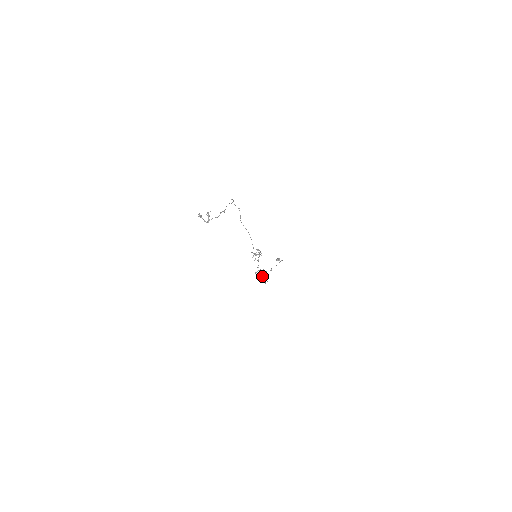
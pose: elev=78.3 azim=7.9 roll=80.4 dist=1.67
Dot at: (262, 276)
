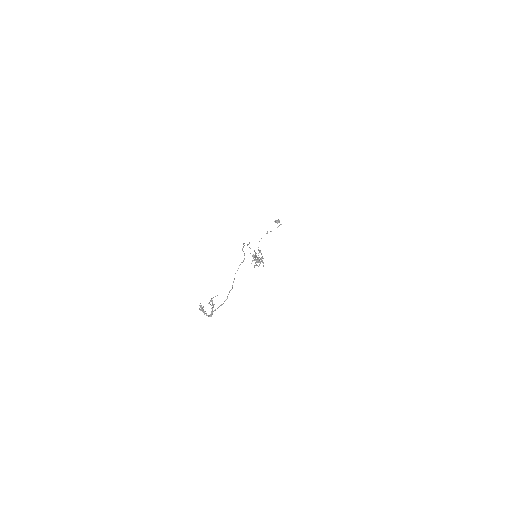
Dot at: occluded
